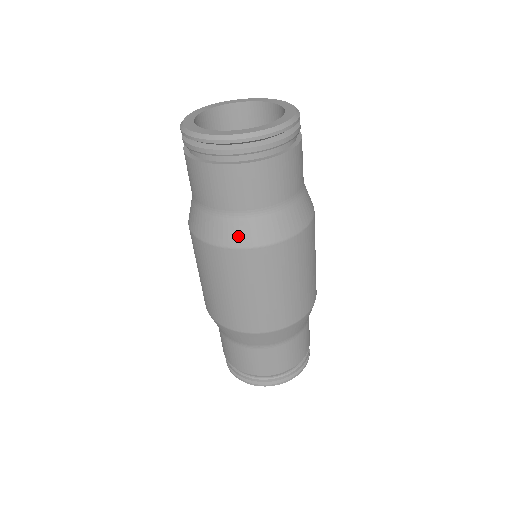
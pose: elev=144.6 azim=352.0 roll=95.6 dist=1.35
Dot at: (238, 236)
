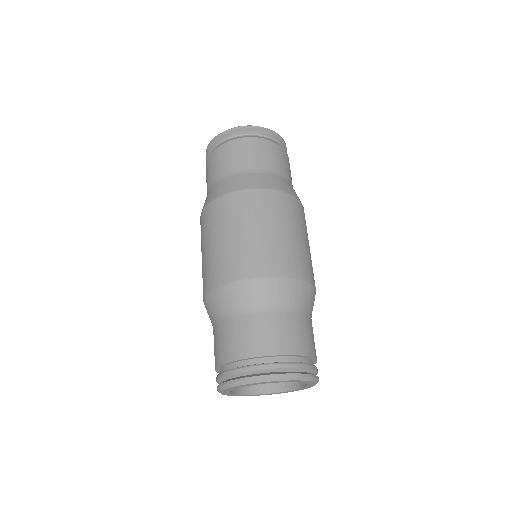
Dot at: (237, 184)
